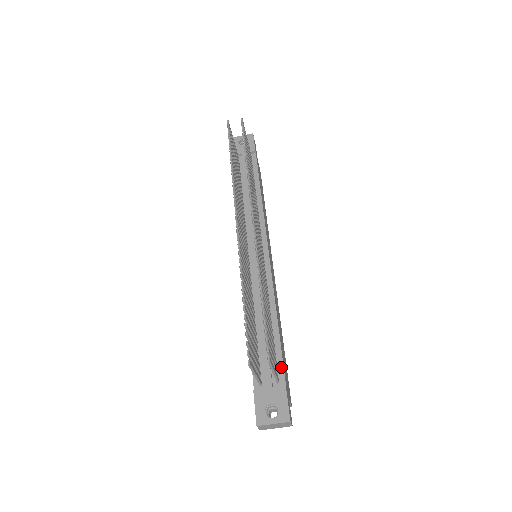
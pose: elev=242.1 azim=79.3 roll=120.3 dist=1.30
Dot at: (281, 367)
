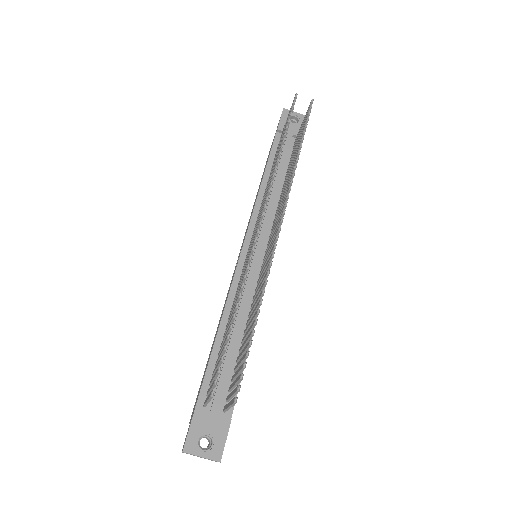
Dot at: occluded
